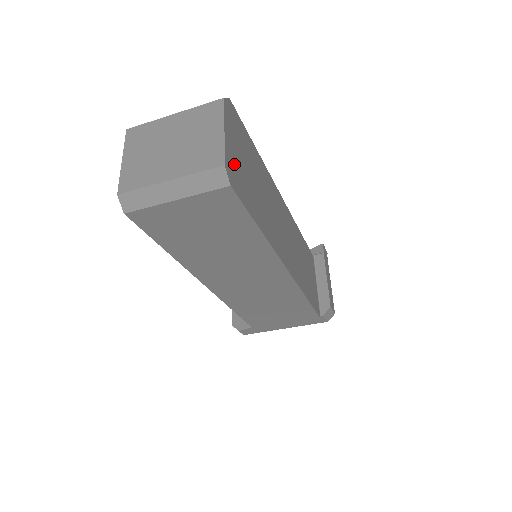
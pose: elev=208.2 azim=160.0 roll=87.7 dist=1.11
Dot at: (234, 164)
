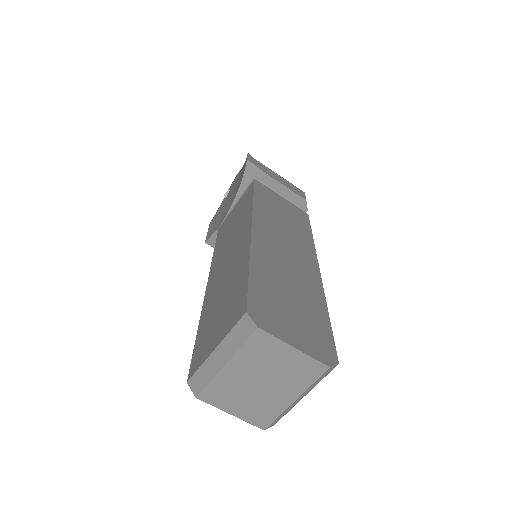
Dot at: (312, 343)
